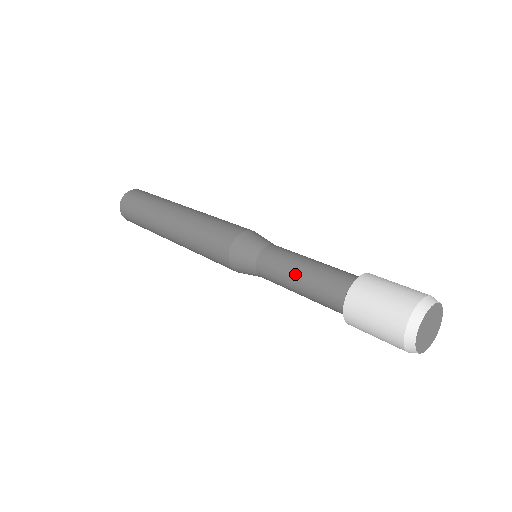
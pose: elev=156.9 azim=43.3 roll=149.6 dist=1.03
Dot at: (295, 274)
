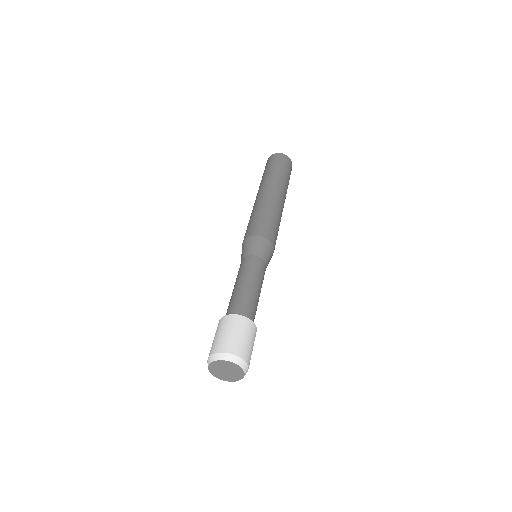
Dot at: occluded
